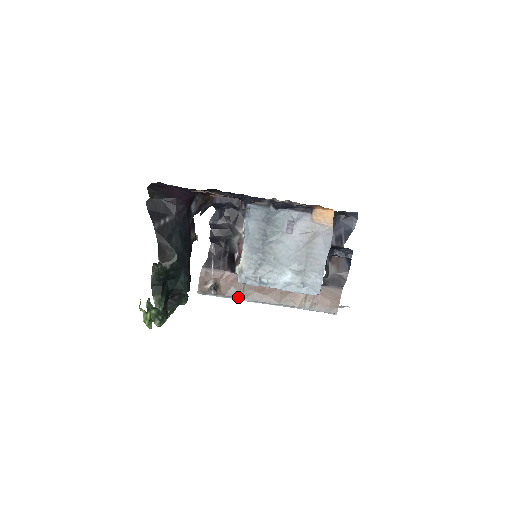
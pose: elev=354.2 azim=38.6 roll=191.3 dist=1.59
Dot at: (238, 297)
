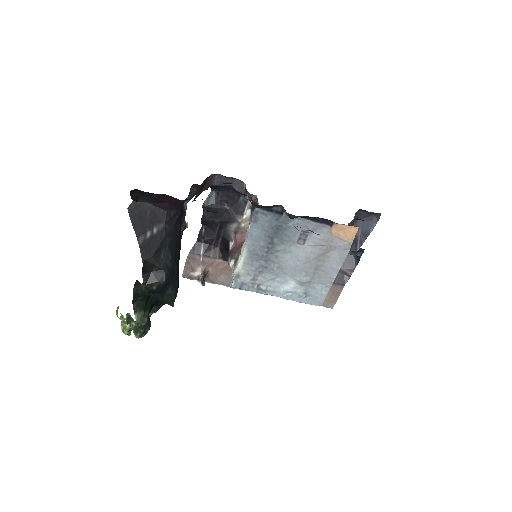
Dot at: (228, 285)
